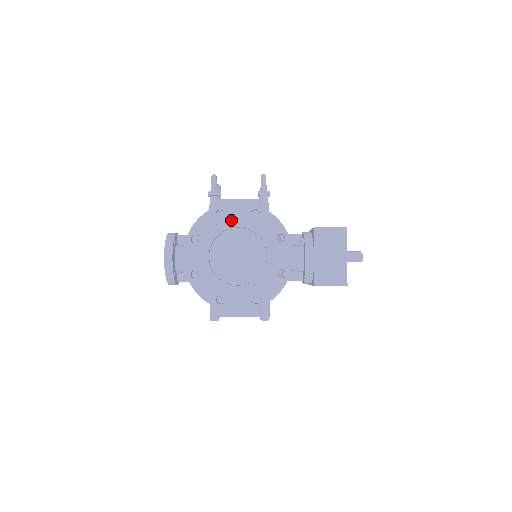
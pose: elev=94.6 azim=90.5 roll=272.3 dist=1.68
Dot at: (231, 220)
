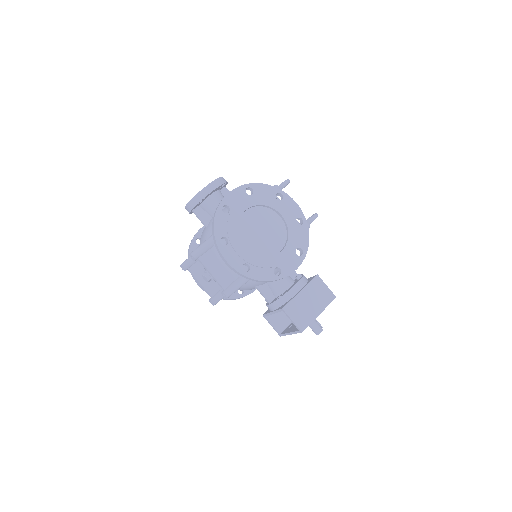
Dot at: (282, 207)
